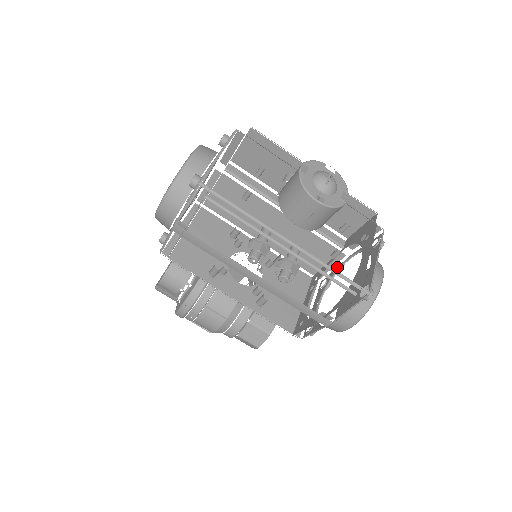
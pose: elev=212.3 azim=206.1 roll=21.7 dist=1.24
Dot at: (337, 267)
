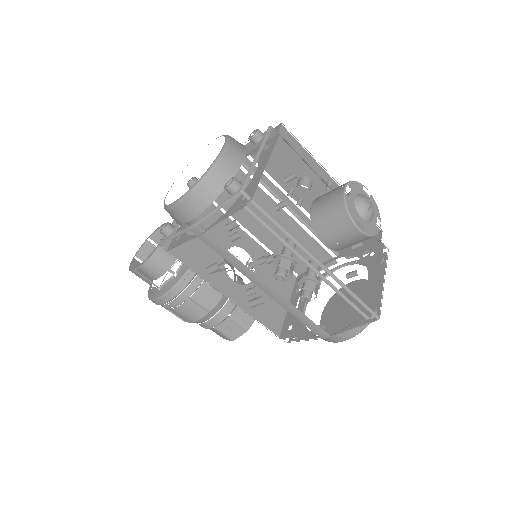
Dot at: occluded
